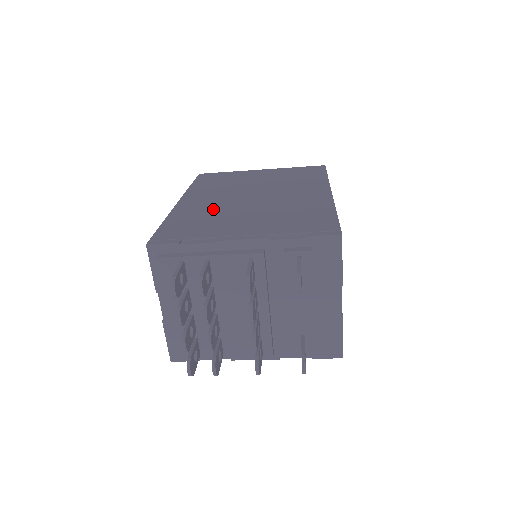
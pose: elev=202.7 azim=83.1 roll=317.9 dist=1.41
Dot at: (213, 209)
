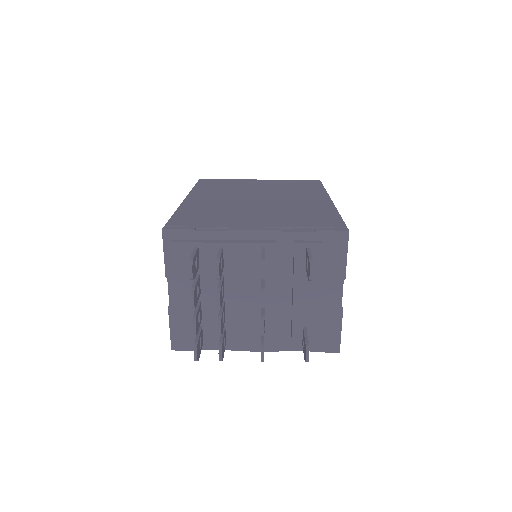
Dot at: (221, 206)
